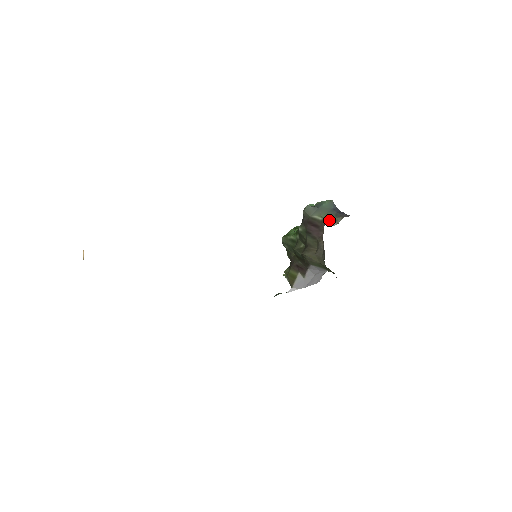
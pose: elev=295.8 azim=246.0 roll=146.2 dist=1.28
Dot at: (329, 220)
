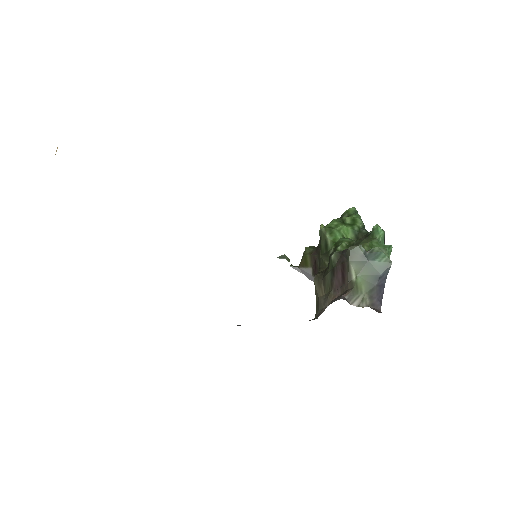
Dot at: (356, 292)
